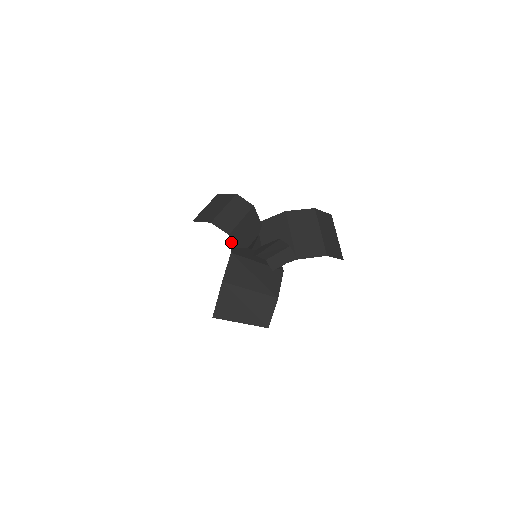
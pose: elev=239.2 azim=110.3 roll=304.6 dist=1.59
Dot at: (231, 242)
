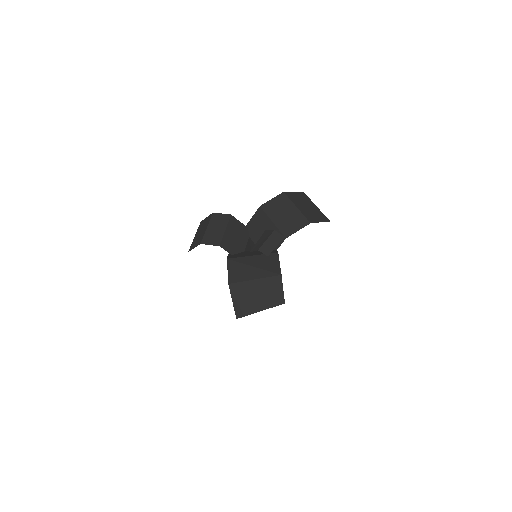
Dot at: occluded
